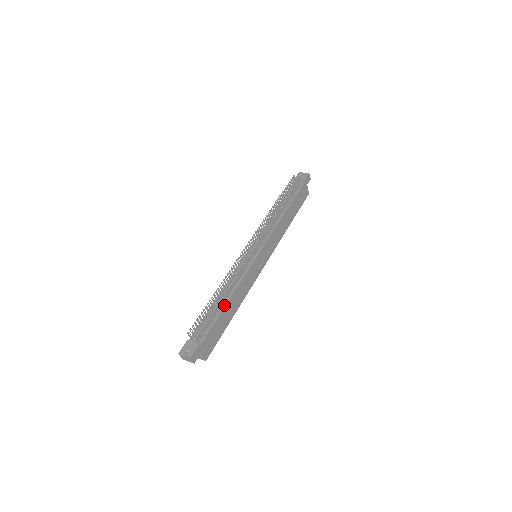
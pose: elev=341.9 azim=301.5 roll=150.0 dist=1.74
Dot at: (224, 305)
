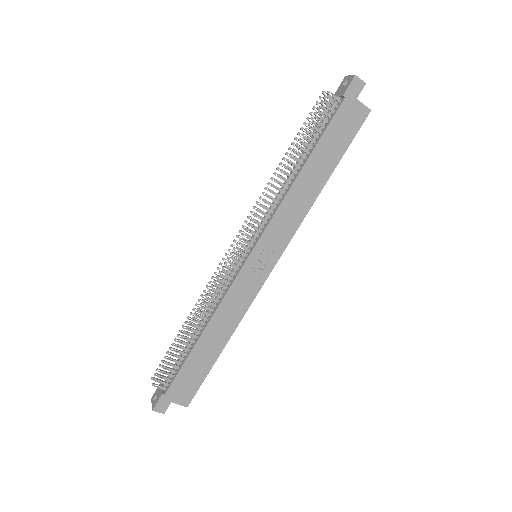
Dot at: (196, 341)
